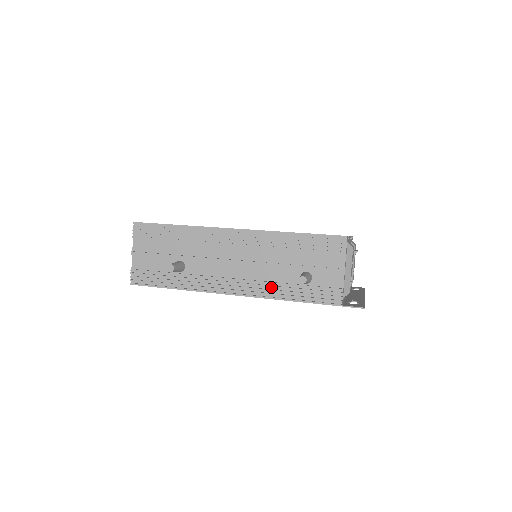
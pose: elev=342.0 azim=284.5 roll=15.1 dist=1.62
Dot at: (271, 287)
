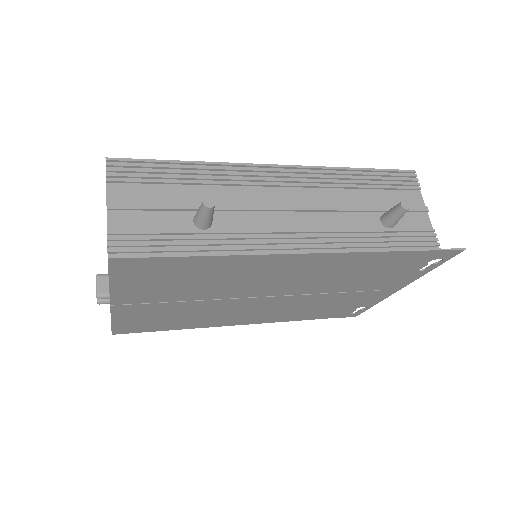
Dot at: (350, 236)
